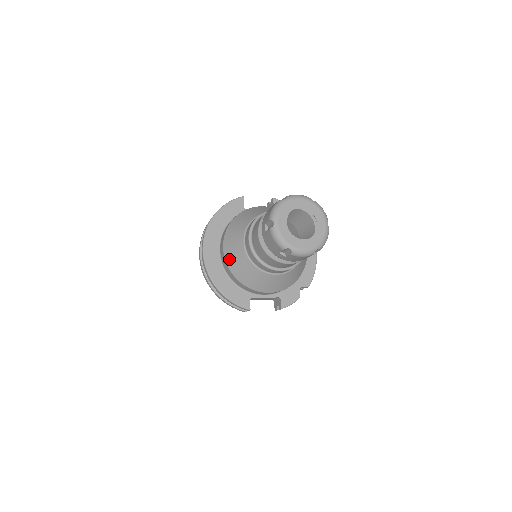
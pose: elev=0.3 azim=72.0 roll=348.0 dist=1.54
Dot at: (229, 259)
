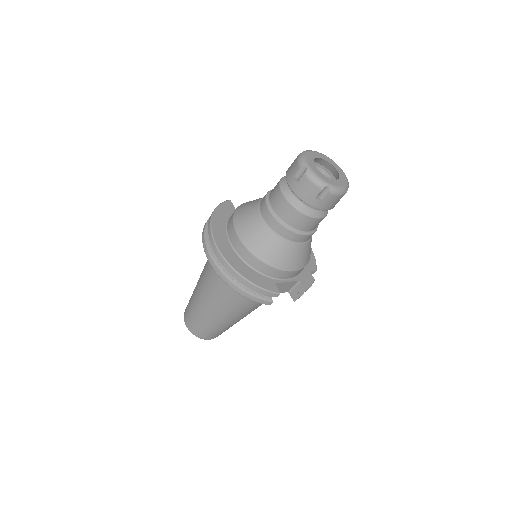
Dot at: (248, 242)
